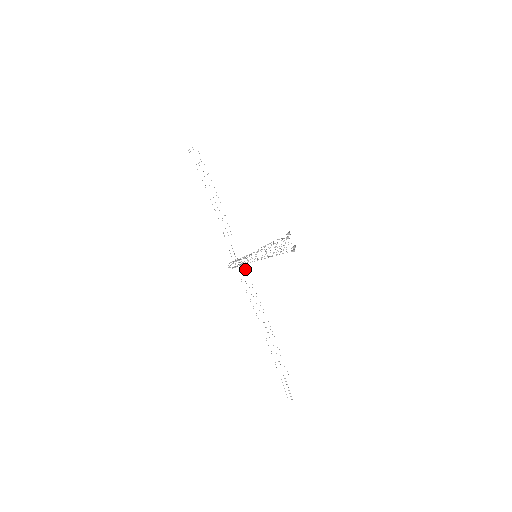
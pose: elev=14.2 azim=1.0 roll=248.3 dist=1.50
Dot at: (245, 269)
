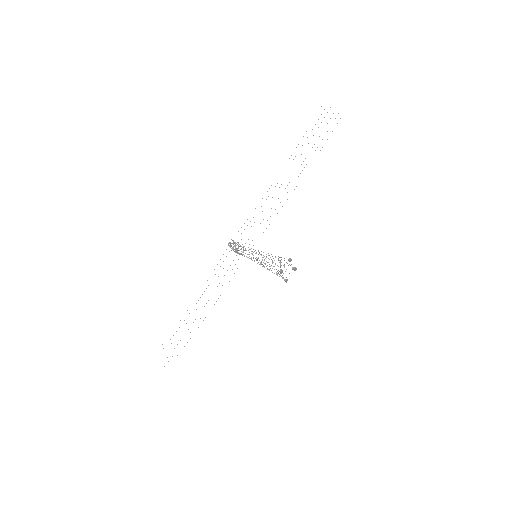
Dot at: occluded
